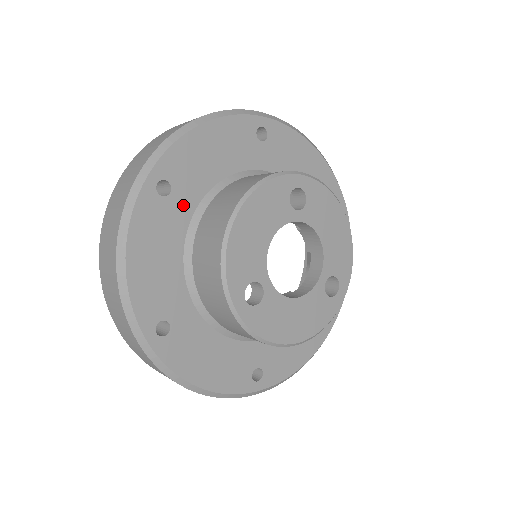
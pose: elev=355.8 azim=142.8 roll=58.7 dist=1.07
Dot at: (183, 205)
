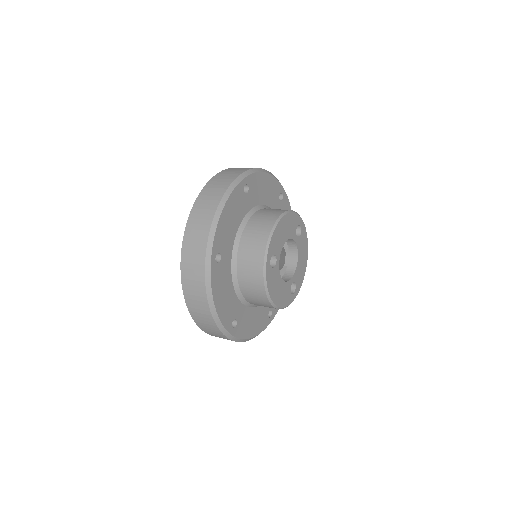
Dot at: (248, 203)
